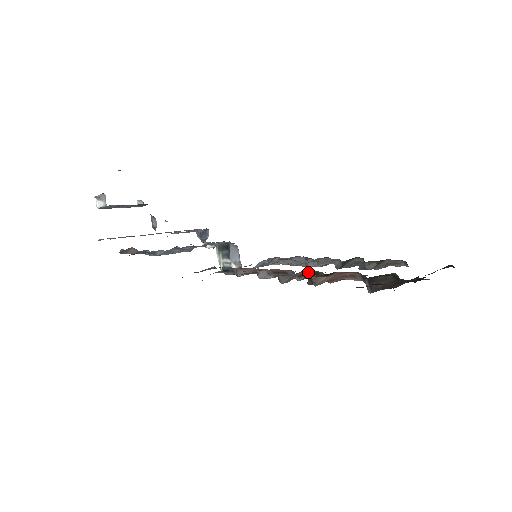
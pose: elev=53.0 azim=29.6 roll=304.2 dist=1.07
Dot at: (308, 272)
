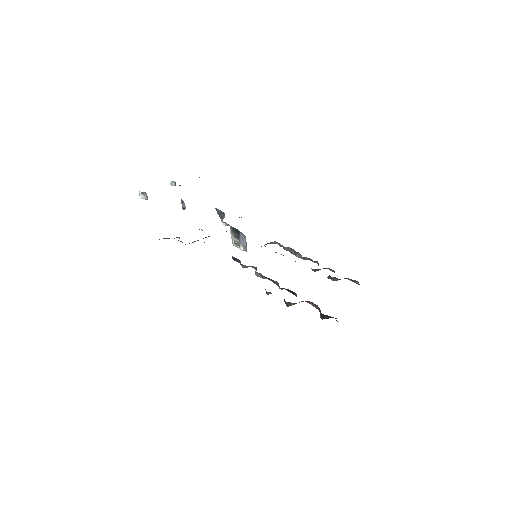
Dot at: (287, 289)
